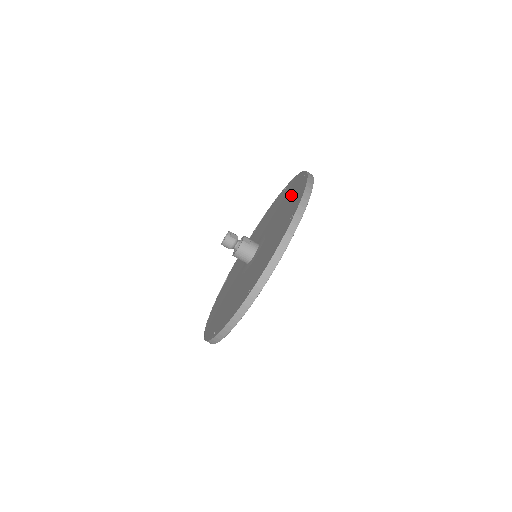
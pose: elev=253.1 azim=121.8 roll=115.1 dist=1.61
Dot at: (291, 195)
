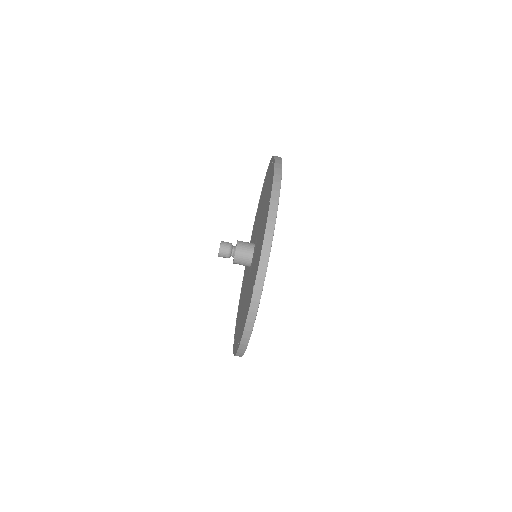
Dot at: (261, 198)
